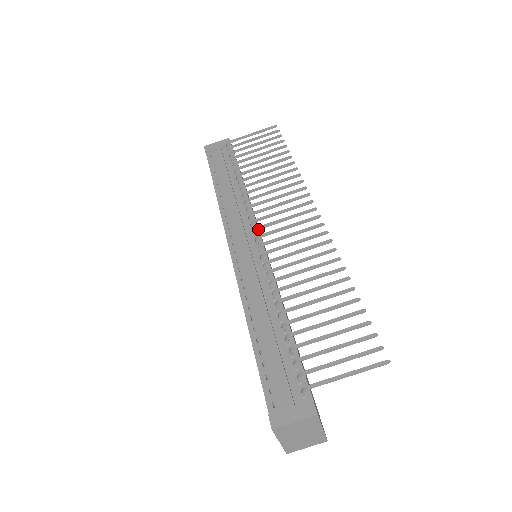
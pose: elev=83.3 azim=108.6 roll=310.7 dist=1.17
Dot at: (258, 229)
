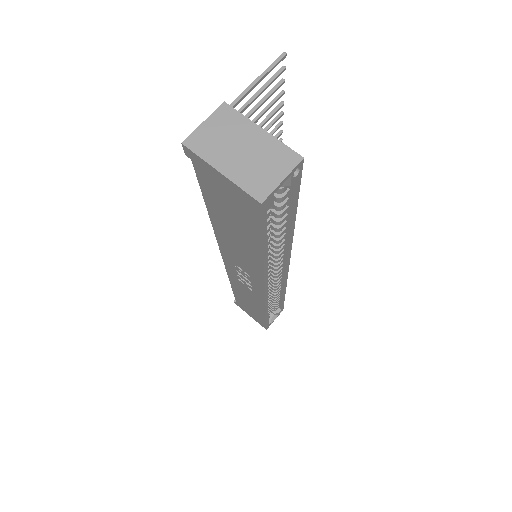
Dot at: occluded
